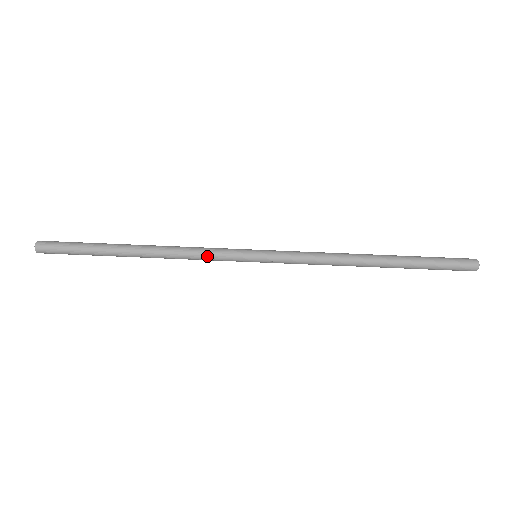
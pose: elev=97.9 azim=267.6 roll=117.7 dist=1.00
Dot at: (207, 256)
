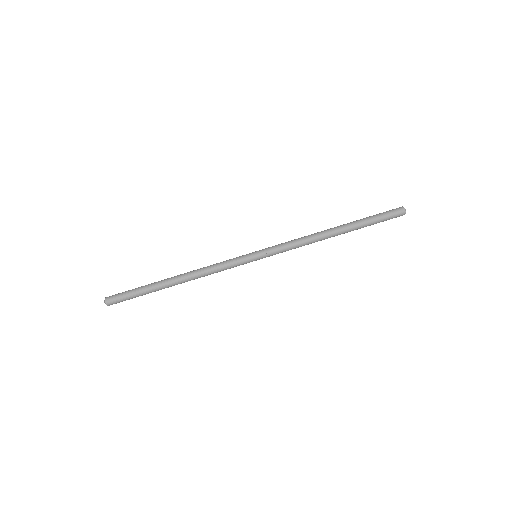
Dot at: (223, 265)
